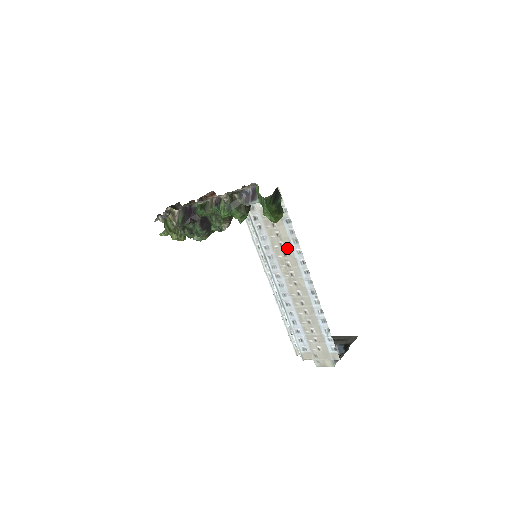
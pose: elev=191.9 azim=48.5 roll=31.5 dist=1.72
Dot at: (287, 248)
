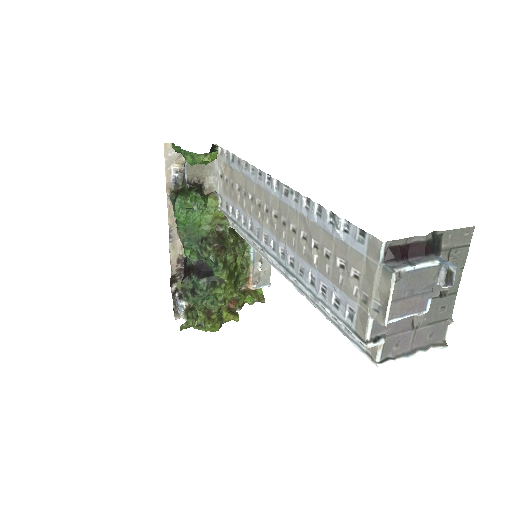
Dot at: (247, 187)
